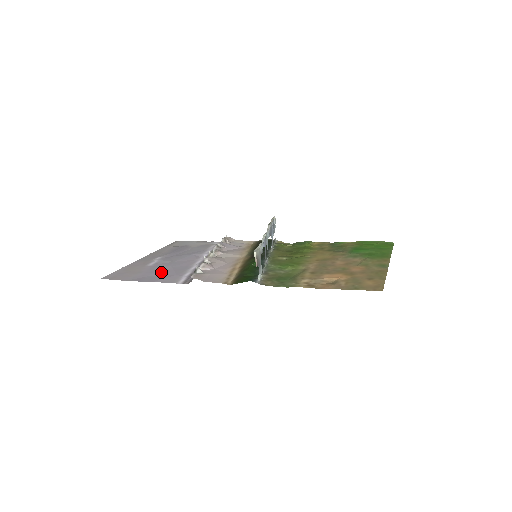
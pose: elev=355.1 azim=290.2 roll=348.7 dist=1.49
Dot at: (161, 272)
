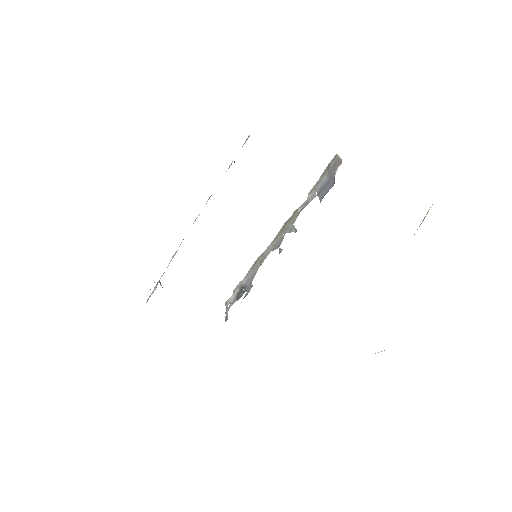
Dot at: occluded
